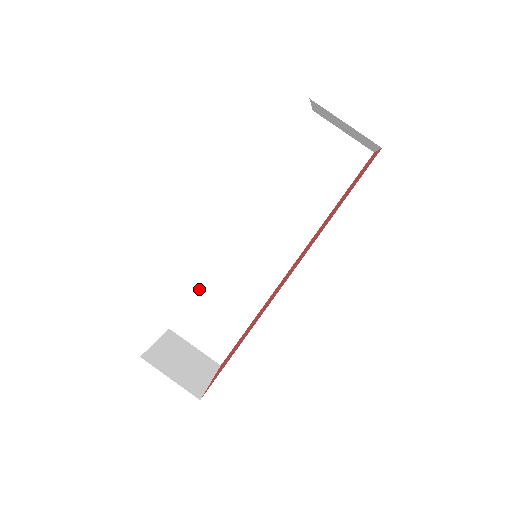
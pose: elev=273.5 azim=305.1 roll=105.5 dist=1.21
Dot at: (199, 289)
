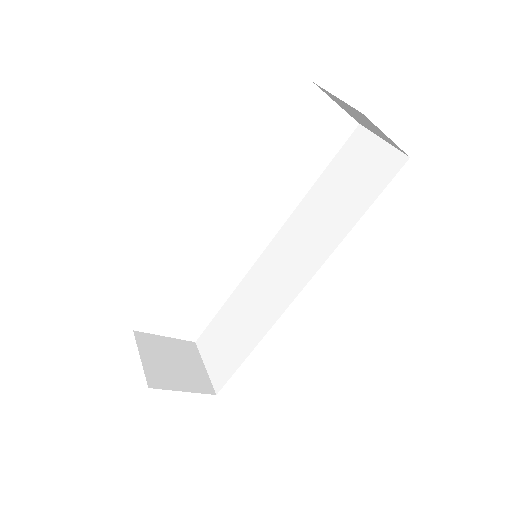
Dot at: (227, 304)
